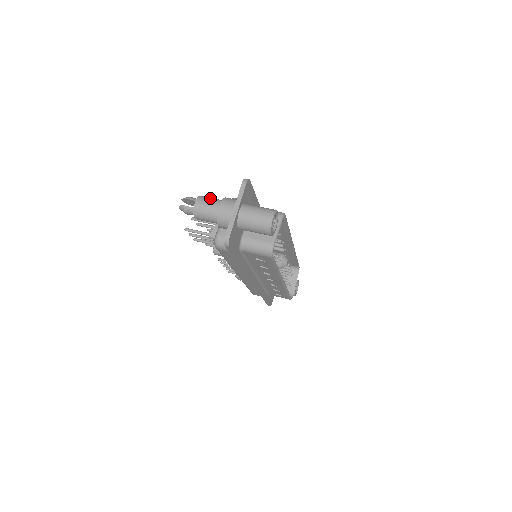
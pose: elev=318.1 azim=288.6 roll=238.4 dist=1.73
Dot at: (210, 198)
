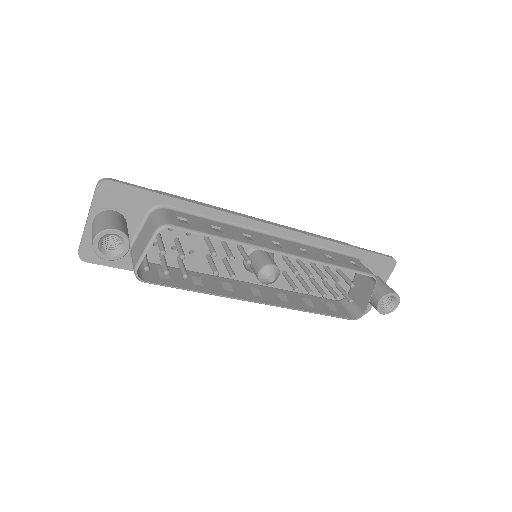
Dot at: occluded
